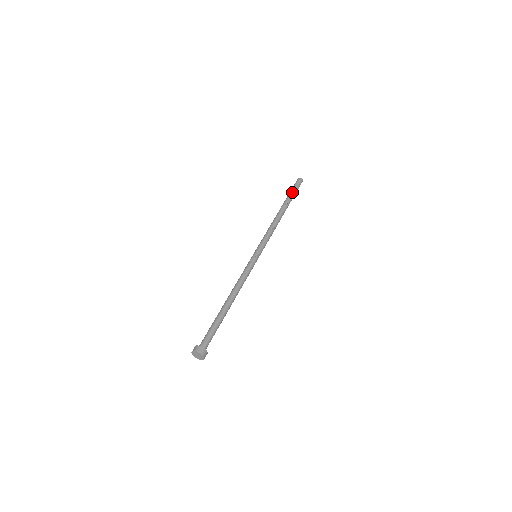
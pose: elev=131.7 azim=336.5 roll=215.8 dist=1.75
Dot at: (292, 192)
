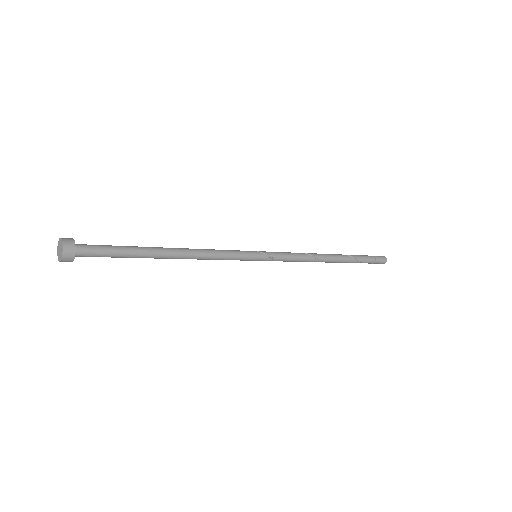
Dot at: occluded
